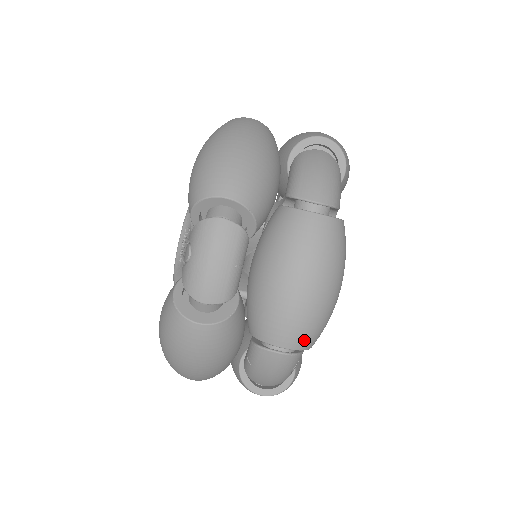
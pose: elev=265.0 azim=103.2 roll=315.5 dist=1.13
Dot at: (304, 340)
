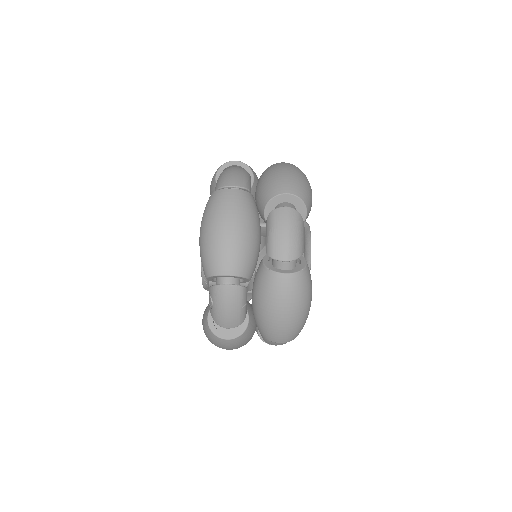
Dot at: (292, 337)
